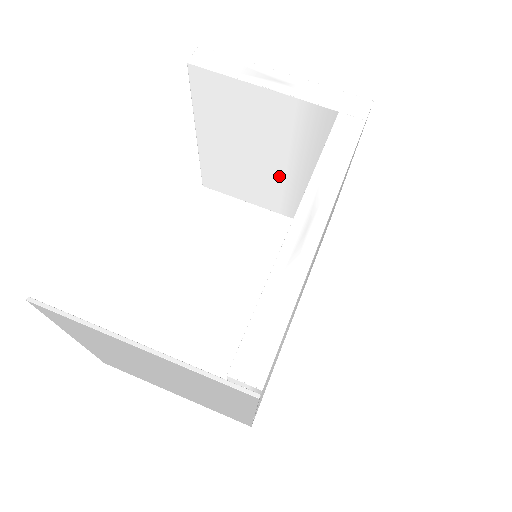
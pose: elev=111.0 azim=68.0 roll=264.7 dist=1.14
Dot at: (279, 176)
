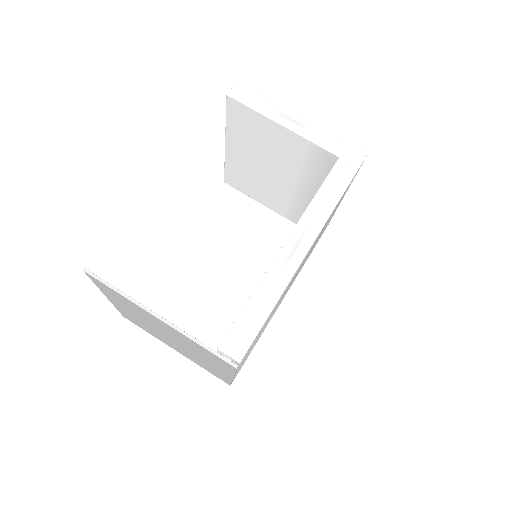
Dot at: (287, 190)
